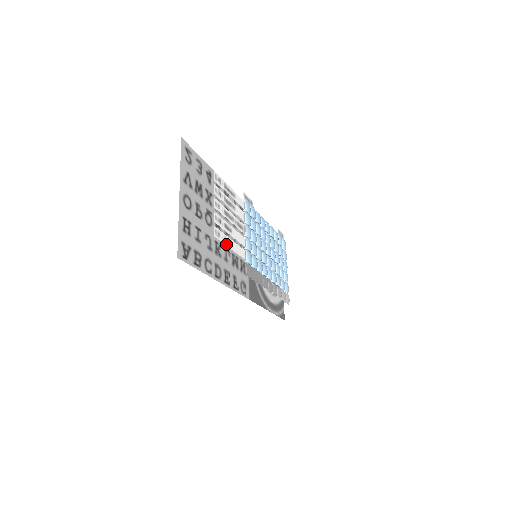
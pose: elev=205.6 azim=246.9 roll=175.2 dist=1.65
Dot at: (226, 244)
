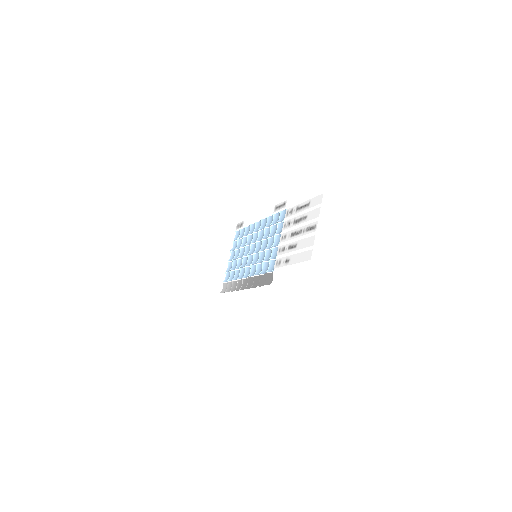
Dot at: (296, 262)
